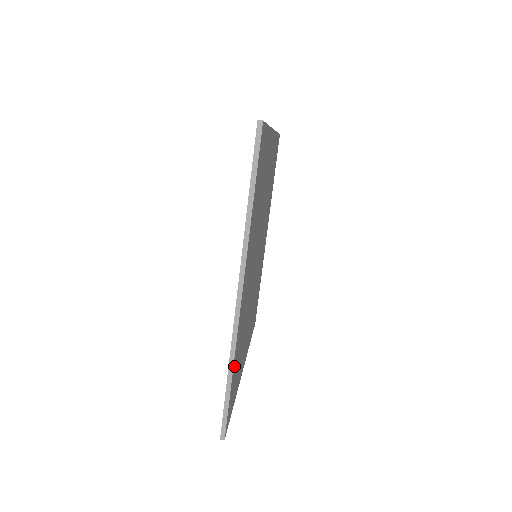
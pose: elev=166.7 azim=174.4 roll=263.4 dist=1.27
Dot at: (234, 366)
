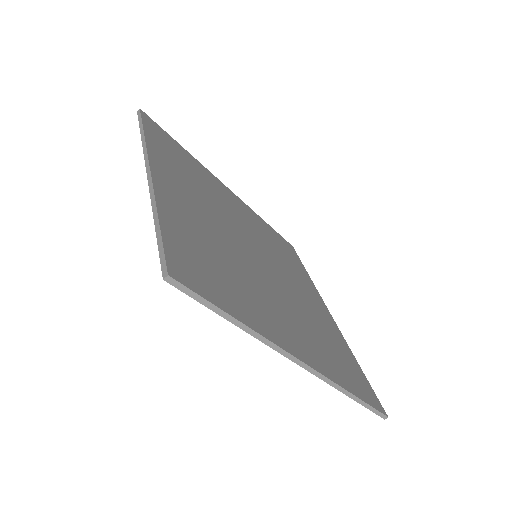
Dot at: (168, 220)
